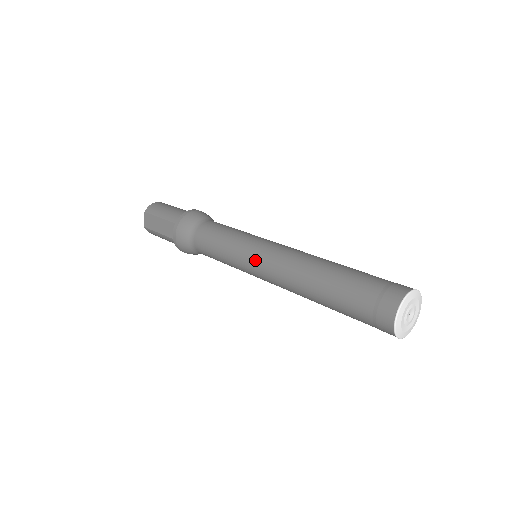
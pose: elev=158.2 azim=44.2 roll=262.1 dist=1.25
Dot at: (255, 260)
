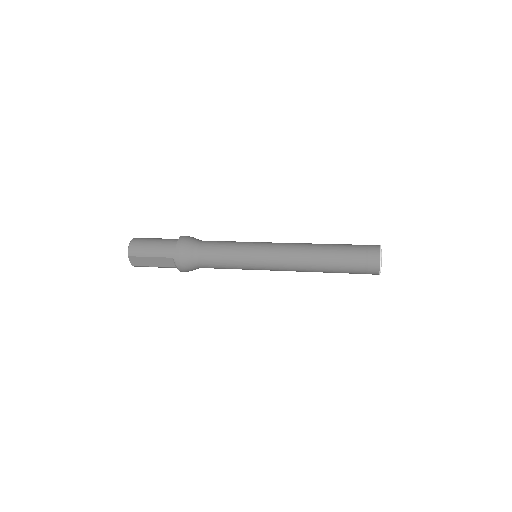
Dot at: (266, 264)
